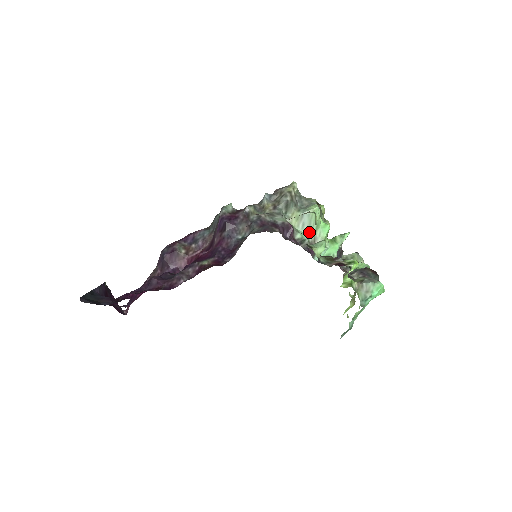
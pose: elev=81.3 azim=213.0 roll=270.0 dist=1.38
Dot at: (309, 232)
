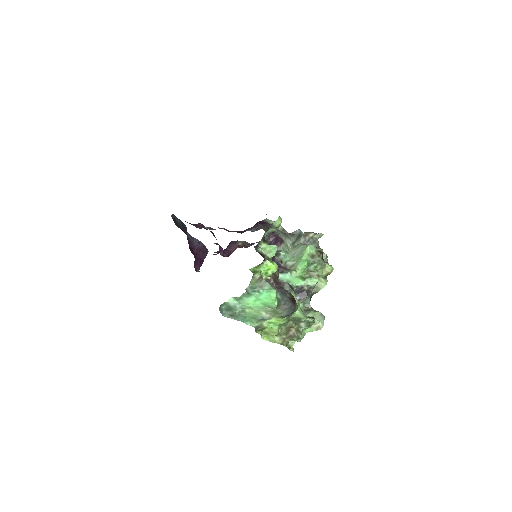
Dot at: (293, 259)
